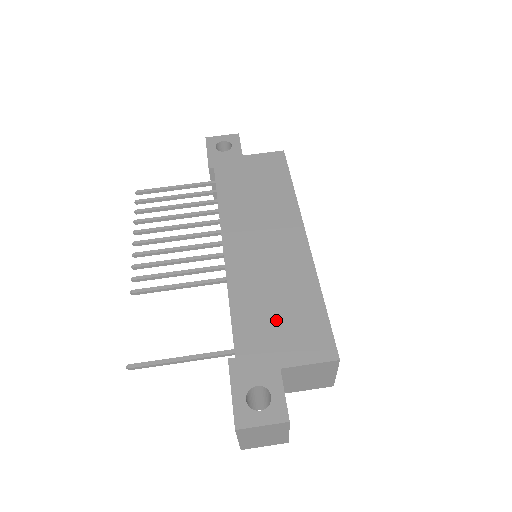
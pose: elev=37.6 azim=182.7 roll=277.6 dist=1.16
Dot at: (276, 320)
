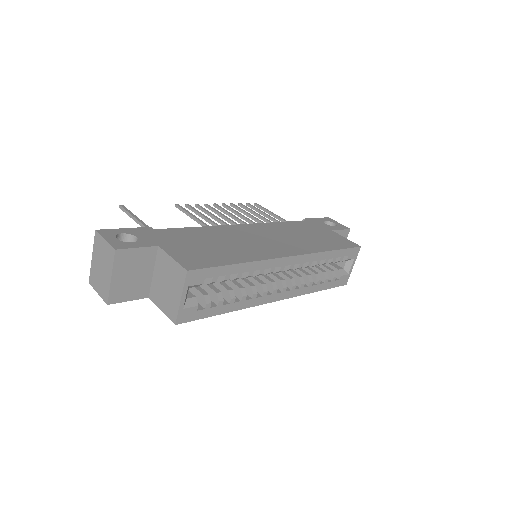
Dot at: (199, 244)
